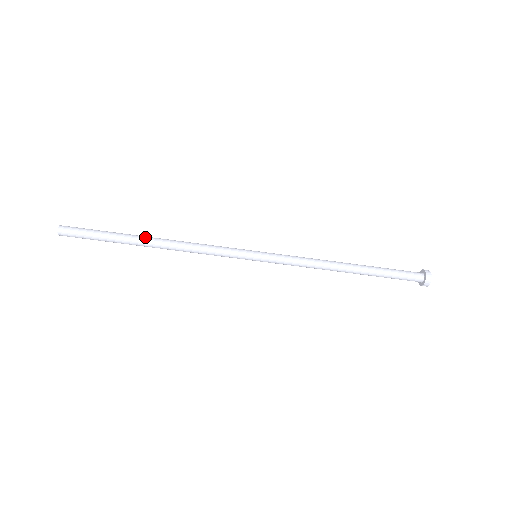
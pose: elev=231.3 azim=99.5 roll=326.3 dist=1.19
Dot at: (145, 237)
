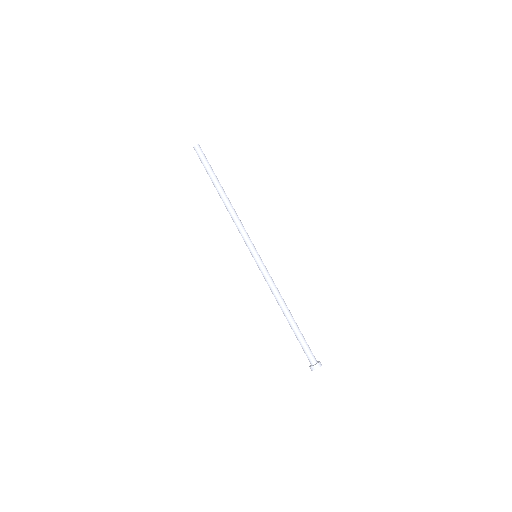
Dot at: occluded
